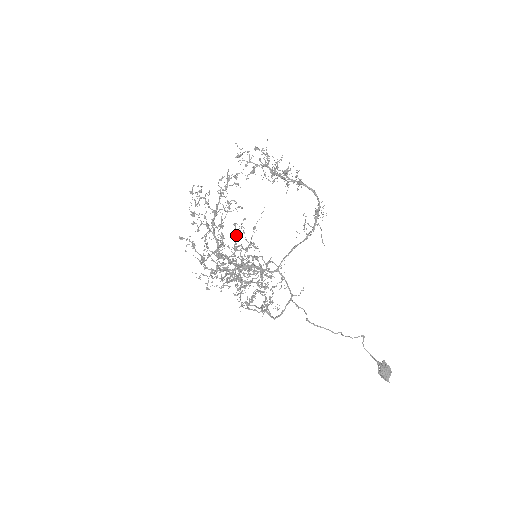
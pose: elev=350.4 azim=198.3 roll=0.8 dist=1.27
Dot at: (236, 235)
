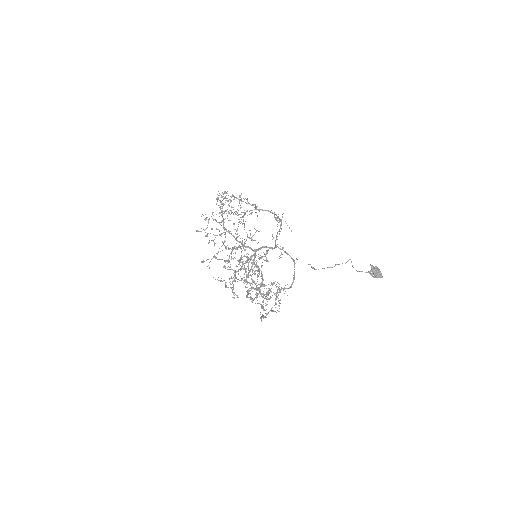
Dot at: occluded
